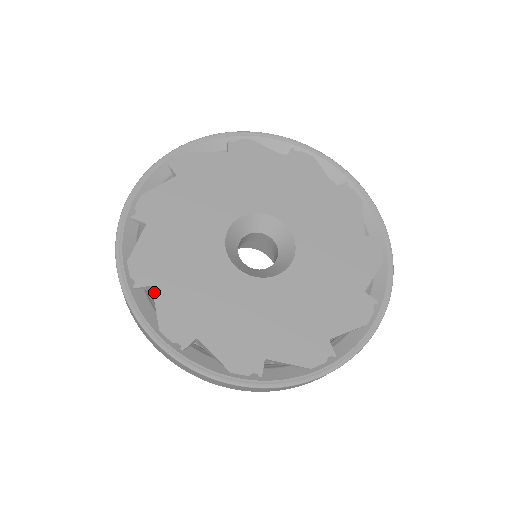
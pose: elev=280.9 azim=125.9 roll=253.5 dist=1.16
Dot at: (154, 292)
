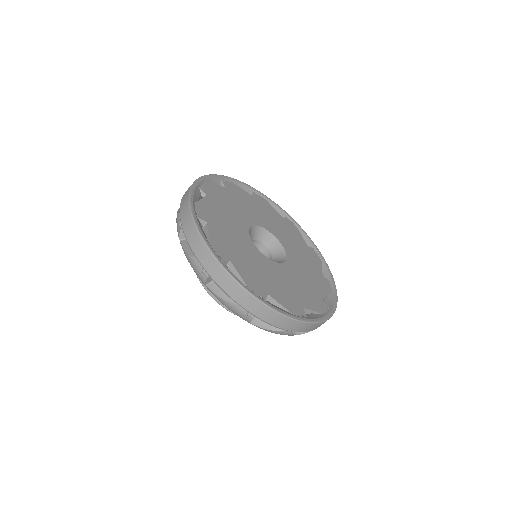
Dot at: (206, 197)
